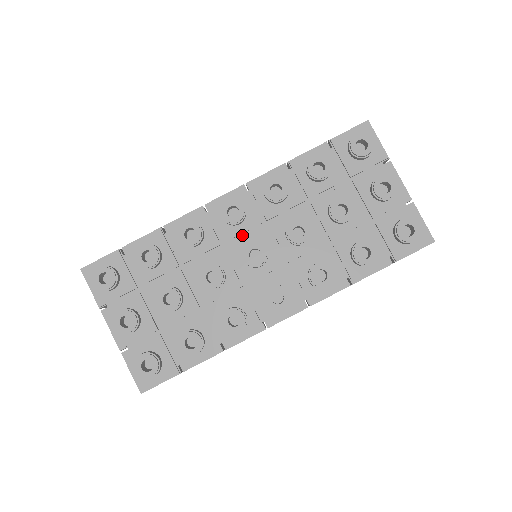
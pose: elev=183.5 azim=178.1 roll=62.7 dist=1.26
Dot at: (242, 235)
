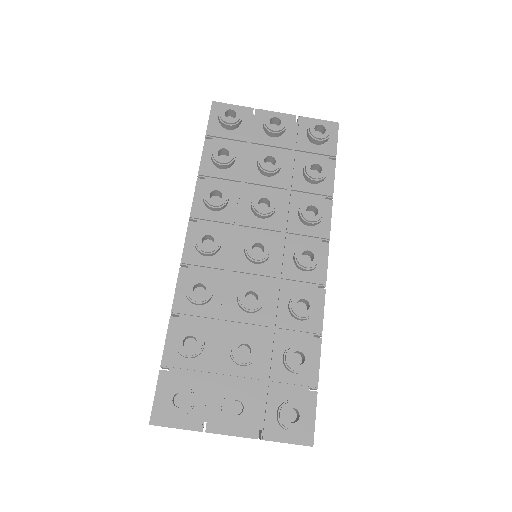
Dot at: (231, 252)
